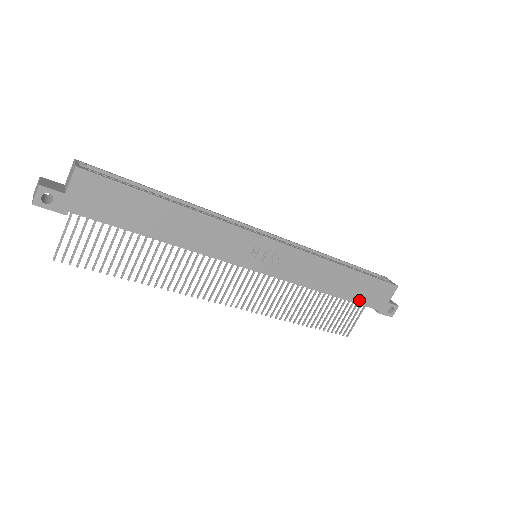
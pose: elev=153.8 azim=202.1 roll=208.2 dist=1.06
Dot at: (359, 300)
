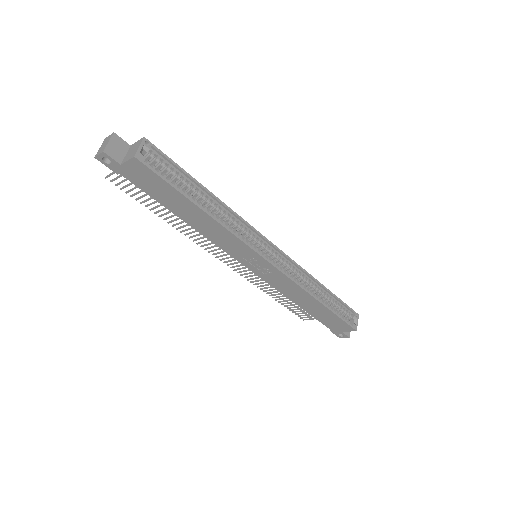
Dot at: (319, 319)
